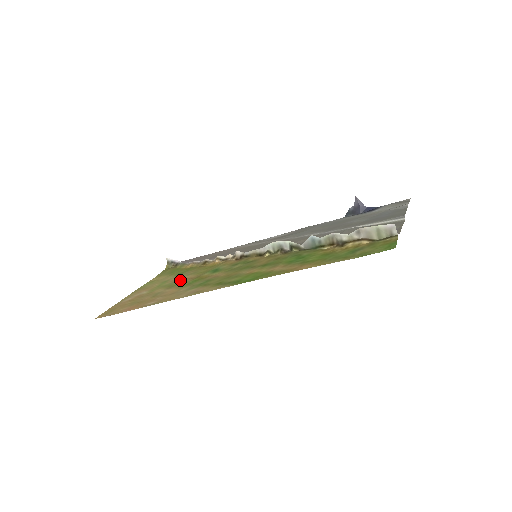
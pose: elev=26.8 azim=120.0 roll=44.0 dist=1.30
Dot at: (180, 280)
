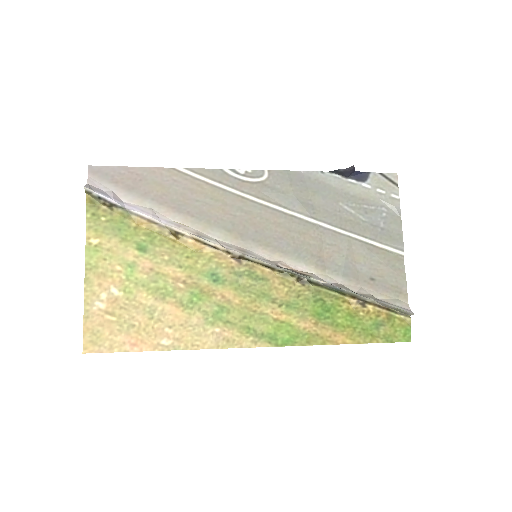
Dot at: (164, 278)
